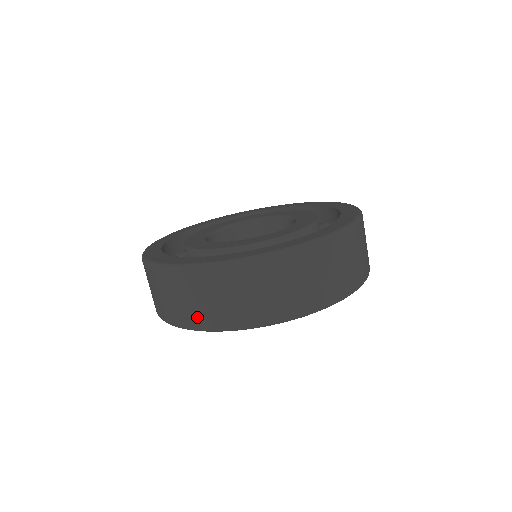
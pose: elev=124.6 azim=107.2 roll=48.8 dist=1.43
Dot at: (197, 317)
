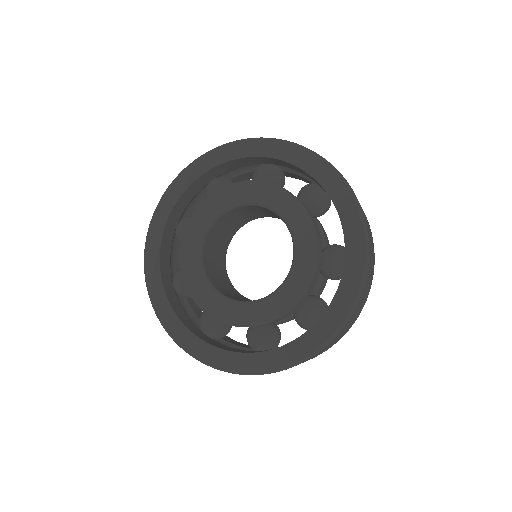
Dot at: occluded
